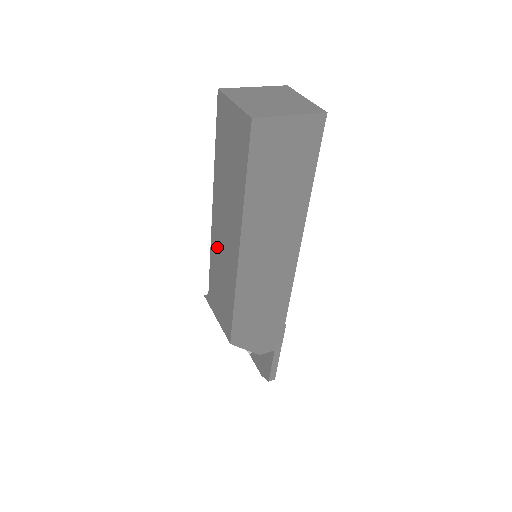
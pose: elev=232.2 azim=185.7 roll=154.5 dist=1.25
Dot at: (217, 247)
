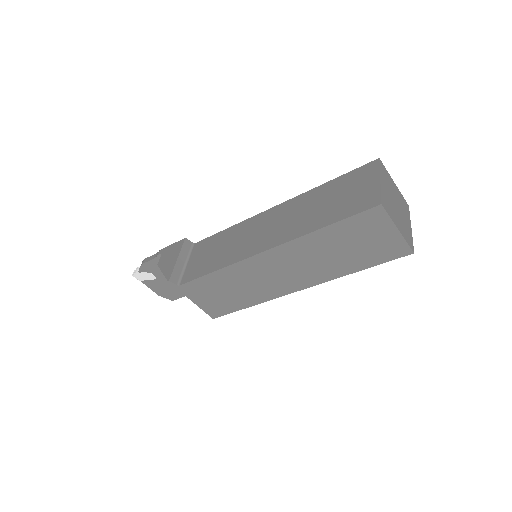
Dot at: (251, 272)
